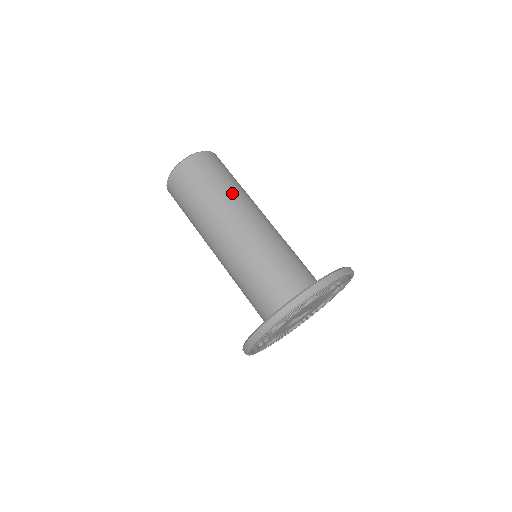
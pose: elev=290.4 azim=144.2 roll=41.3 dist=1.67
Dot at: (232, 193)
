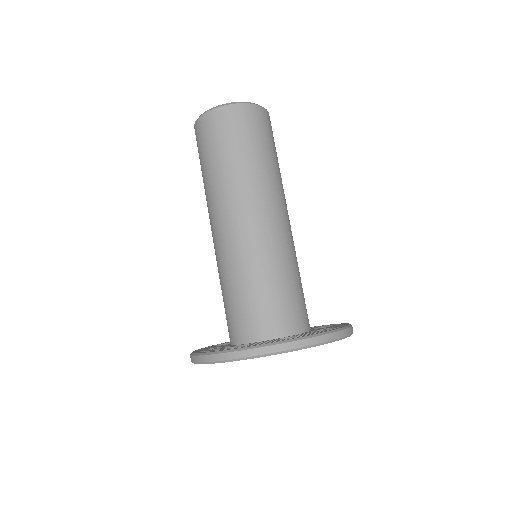
Dot at: occluded
